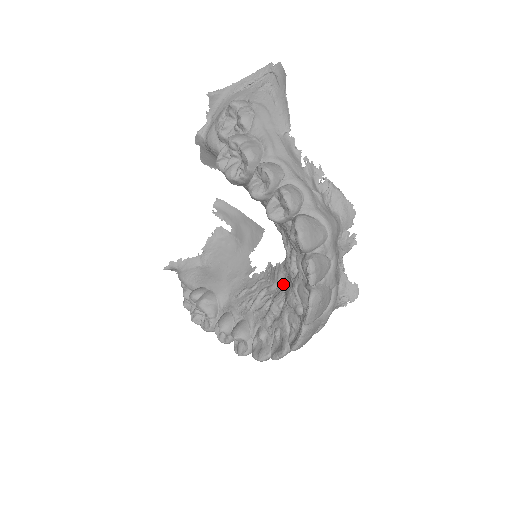
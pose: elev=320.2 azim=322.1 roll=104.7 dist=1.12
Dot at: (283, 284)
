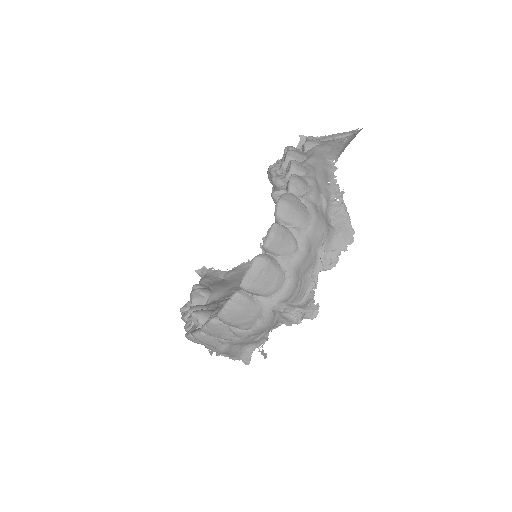
Dot at: occluded
